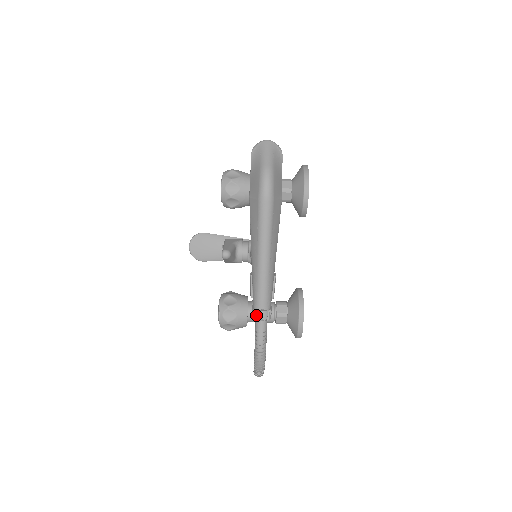
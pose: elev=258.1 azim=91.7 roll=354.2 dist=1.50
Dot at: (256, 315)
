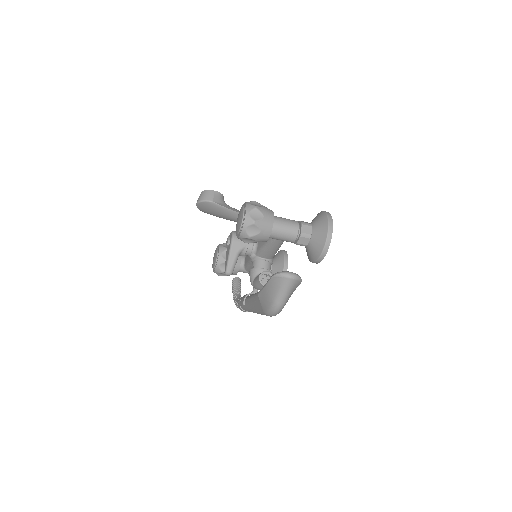
Dot at: (241, 310)
